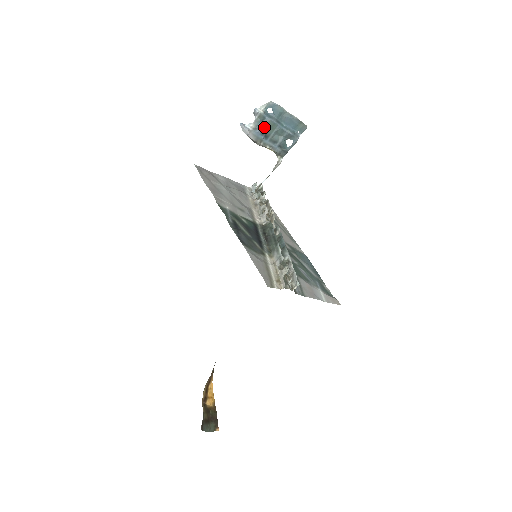
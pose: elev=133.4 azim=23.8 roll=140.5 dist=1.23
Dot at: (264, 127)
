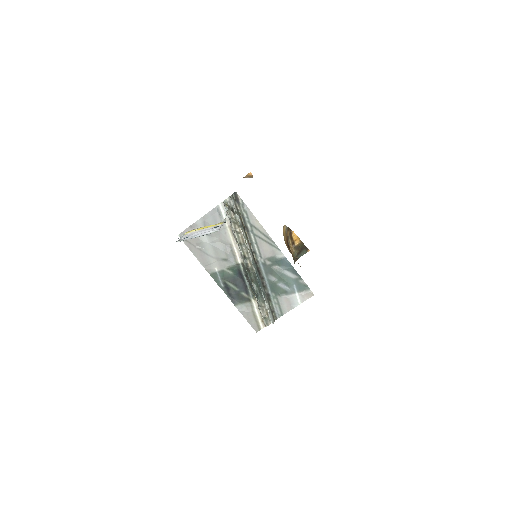
Dot at: occluded
